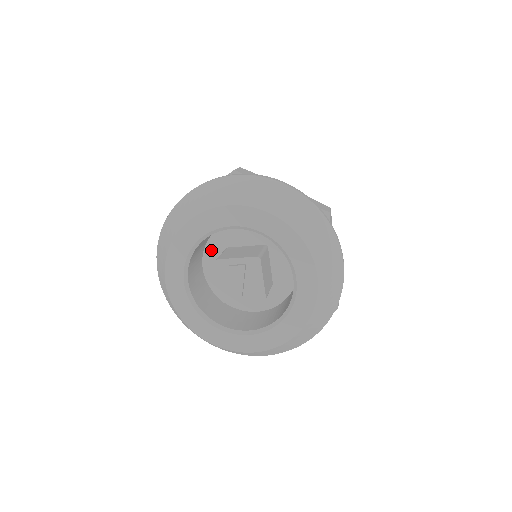
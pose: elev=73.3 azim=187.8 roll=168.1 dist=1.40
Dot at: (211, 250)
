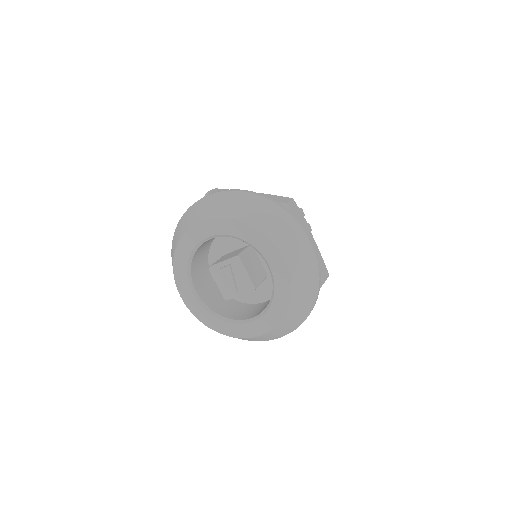
Dot at: (213, 261)
